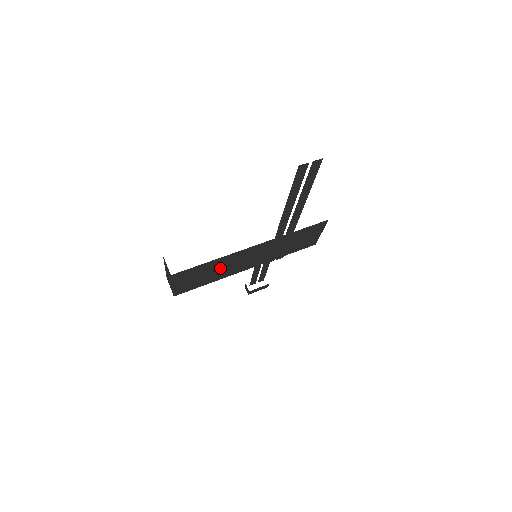
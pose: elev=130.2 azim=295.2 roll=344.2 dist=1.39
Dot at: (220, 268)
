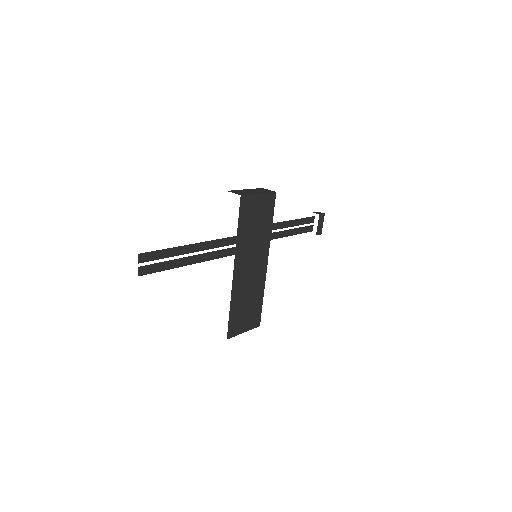
Dot at: (247, 295)
